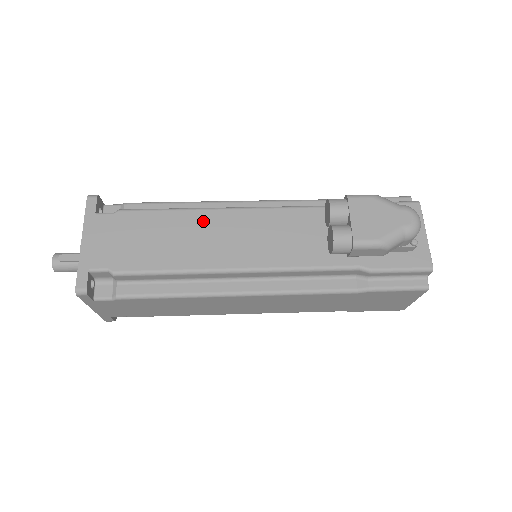
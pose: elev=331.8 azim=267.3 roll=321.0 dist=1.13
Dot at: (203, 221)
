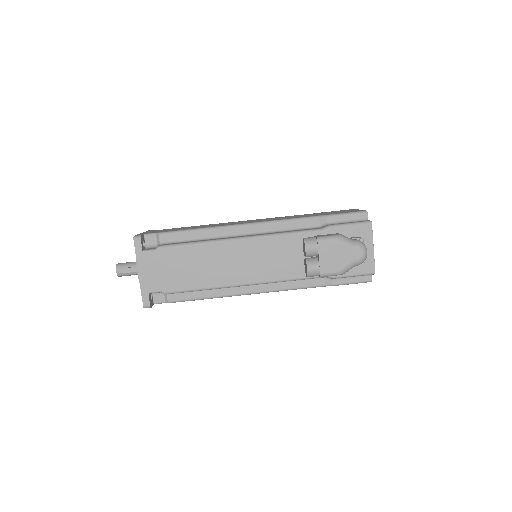
Dot at: (218, 251)
